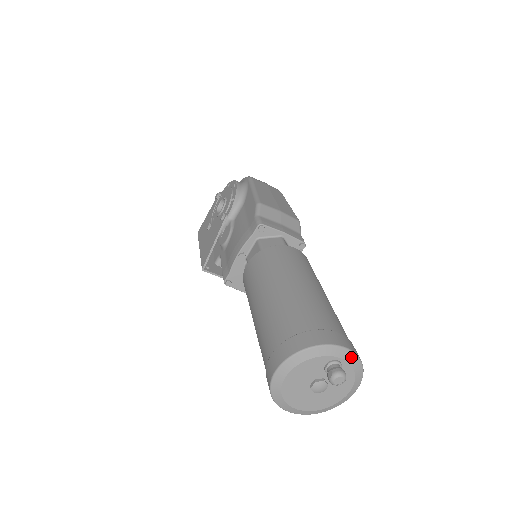
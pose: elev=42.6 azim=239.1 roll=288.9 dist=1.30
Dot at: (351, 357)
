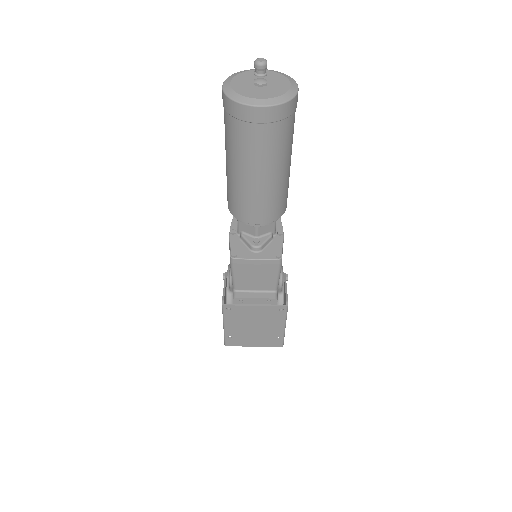
Dot at: (270, 70)
